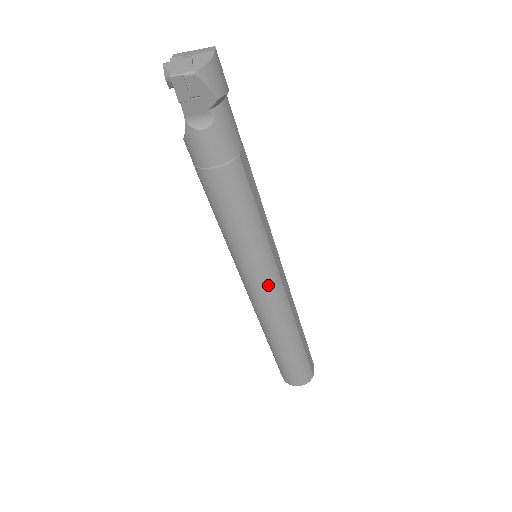
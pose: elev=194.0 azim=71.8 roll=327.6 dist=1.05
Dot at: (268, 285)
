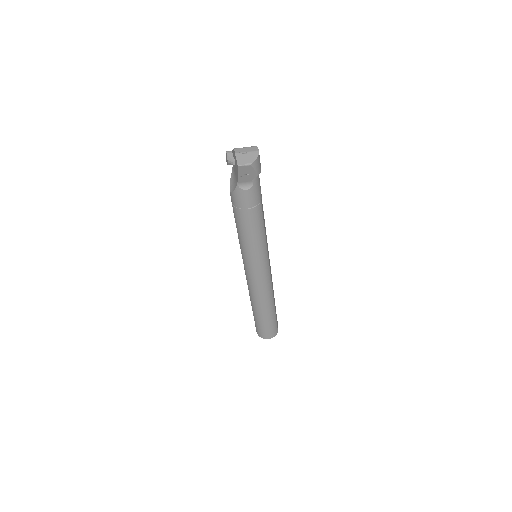
Dot at: (263, 274)
